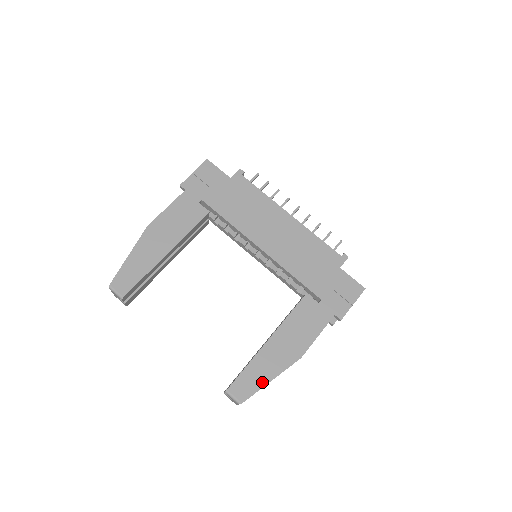
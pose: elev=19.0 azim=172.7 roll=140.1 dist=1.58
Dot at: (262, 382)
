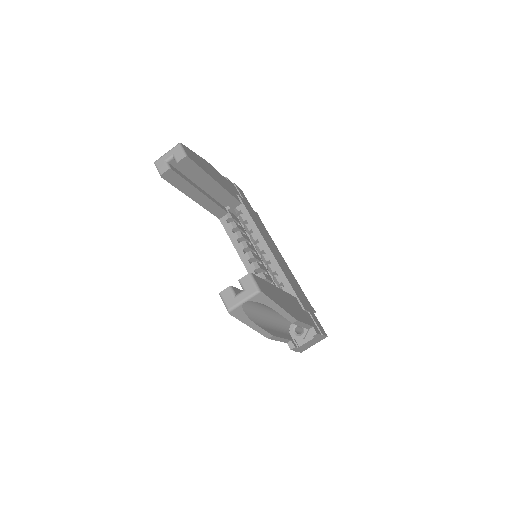
Dot at: (274, 299)
